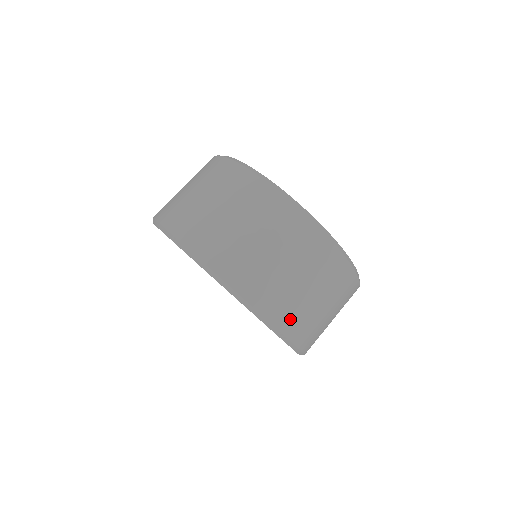
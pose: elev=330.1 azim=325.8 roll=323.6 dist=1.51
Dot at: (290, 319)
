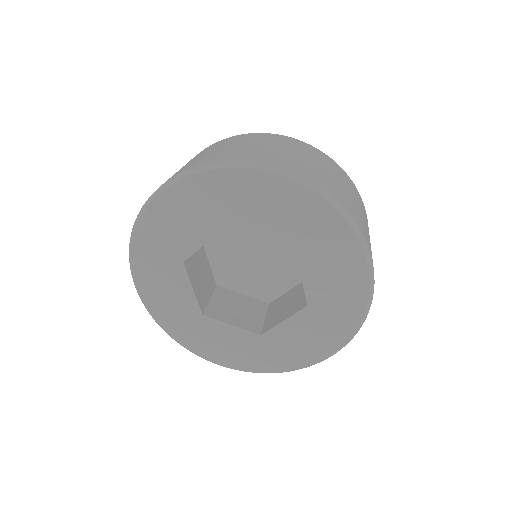
Dot at: (367, 240)
